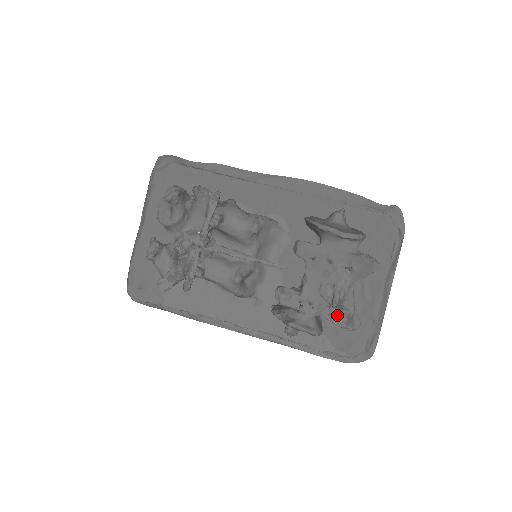
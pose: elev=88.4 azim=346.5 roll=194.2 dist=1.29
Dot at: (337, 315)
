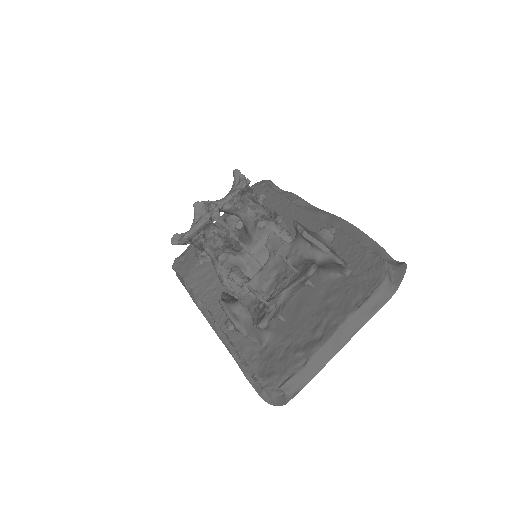
Dot at: (259, 311)
